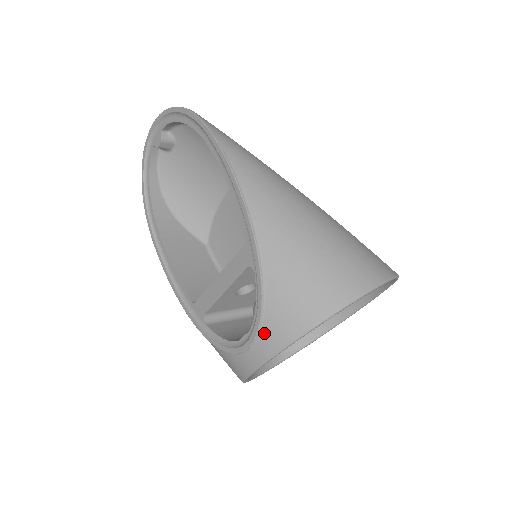
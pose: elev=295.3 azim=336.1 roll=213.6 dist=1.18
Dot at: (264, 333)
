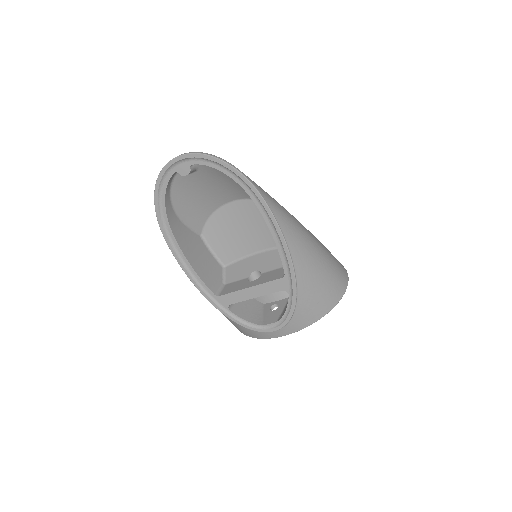
Dot at: (289, 325)
